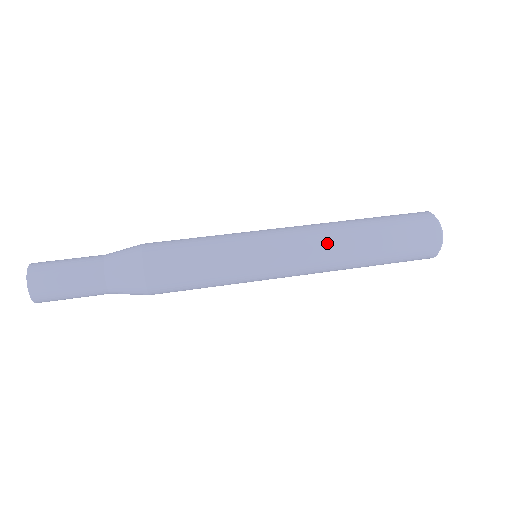
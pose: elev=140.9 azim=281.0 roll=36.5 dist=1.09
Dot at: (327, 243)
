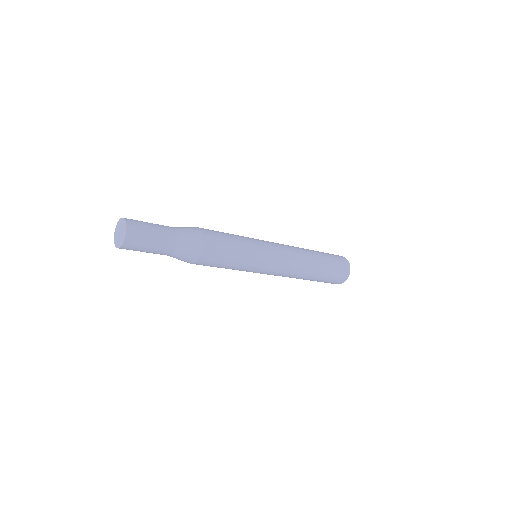
Dot at: (300, 258)
